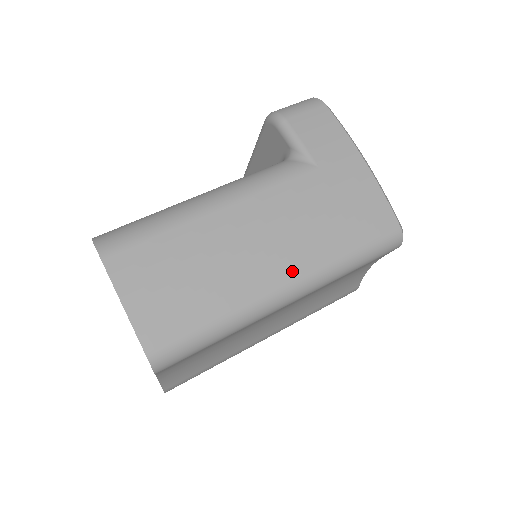
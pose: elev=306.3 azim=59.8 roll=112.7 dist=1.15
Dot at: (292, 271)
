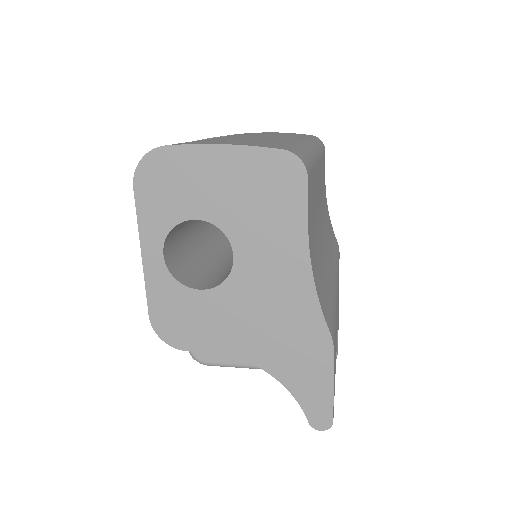
Dot at: occluded
